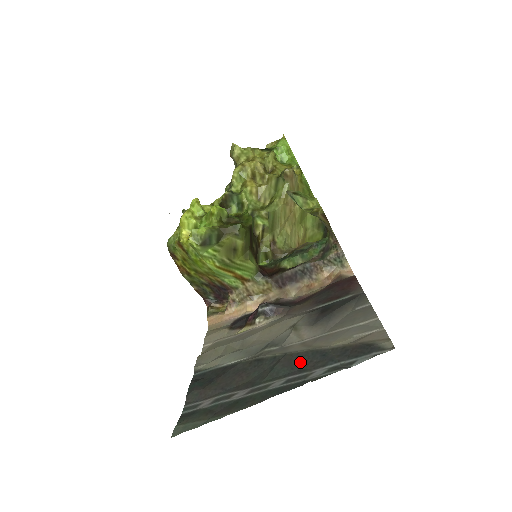
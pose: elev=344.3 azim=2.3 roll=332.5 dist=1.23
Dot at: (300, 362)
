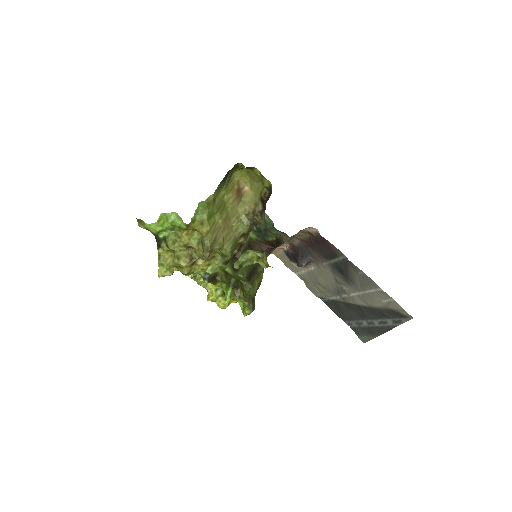
Dot at: (373, 313)
